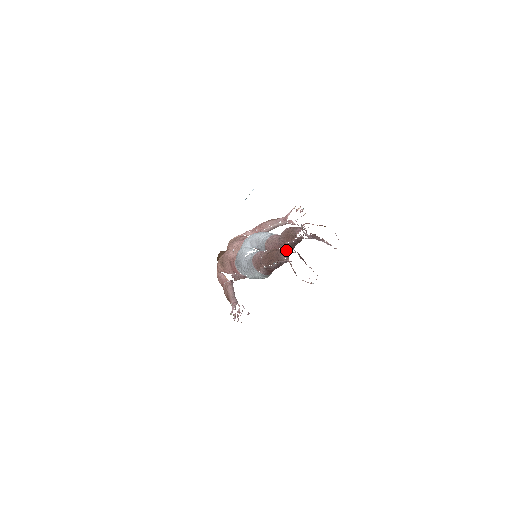
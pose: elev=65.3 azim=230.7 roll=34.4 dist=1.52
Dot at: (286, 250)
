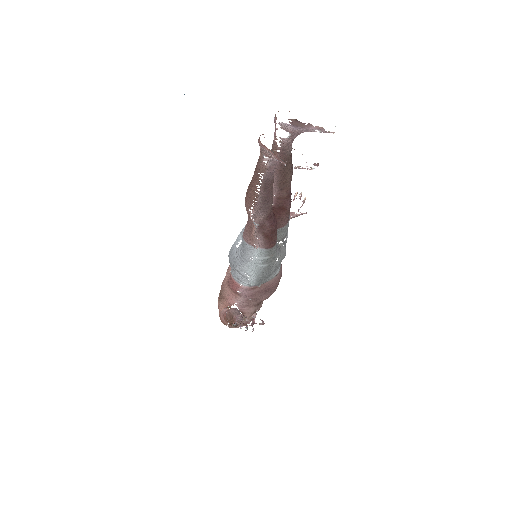
Dot at: occluded
